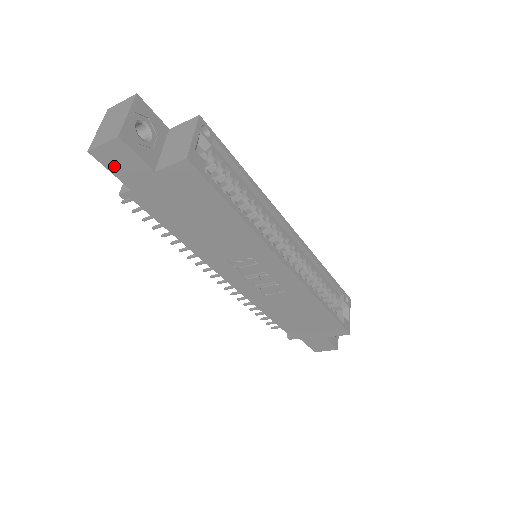
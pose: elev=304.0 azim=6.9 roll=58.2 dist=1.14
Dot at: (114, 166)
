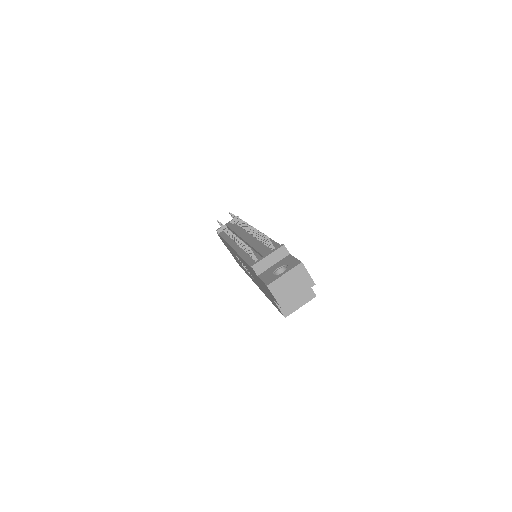
Dot at: occluded
